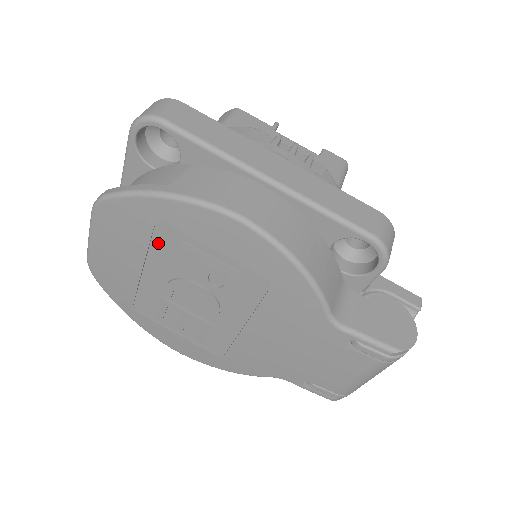
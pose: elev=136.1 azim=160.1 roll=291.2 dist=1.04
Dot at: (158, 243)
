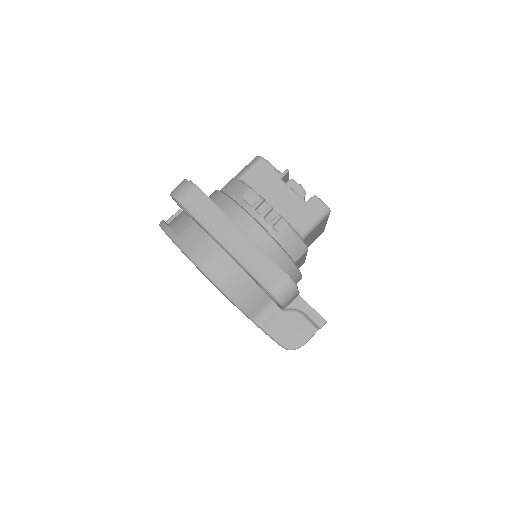
Dot at: occluded
